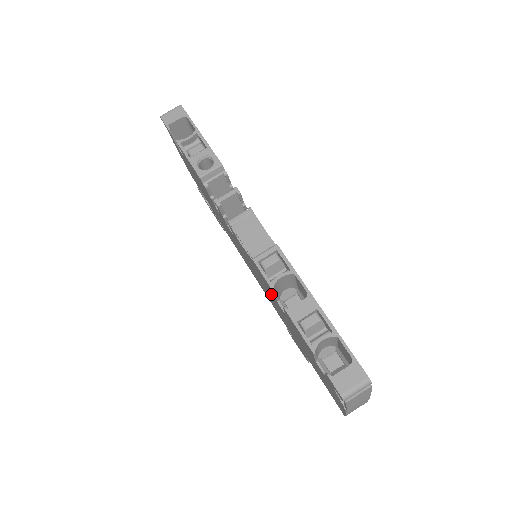
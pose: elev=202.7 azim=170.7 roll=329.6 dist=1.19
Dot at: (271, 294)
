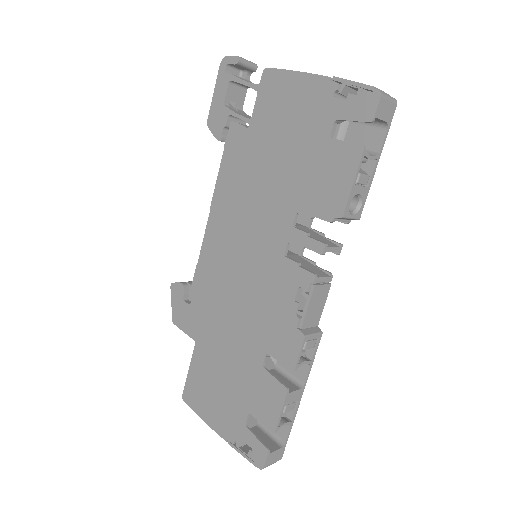
Dot at: (261, 333)
